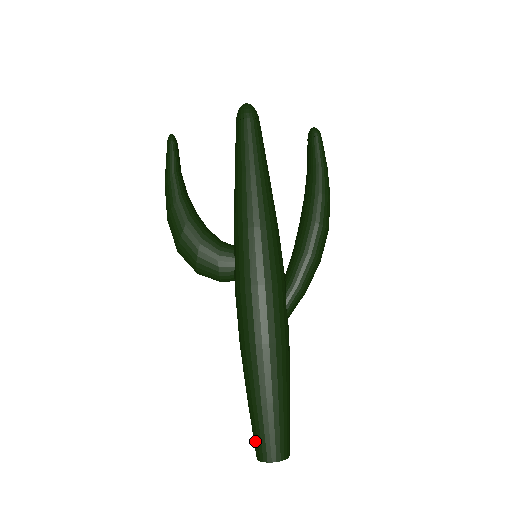
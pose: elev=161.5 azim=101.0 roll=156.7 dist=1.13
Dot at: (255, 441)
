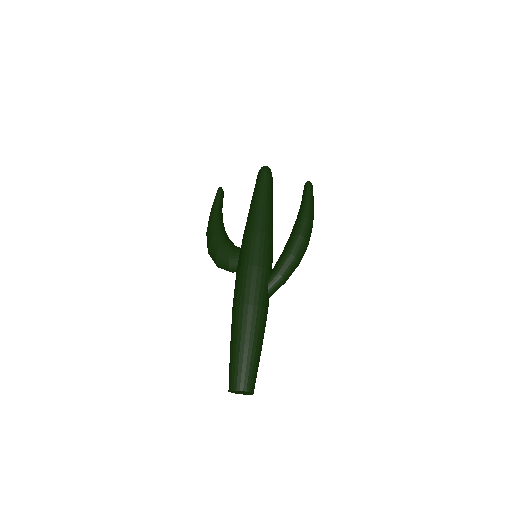
Dot at: (229, 376)
